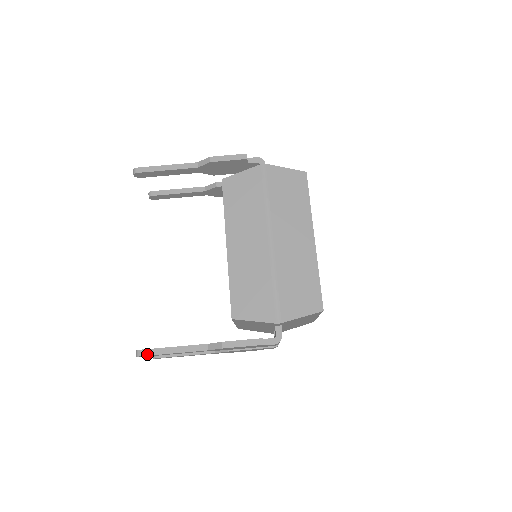
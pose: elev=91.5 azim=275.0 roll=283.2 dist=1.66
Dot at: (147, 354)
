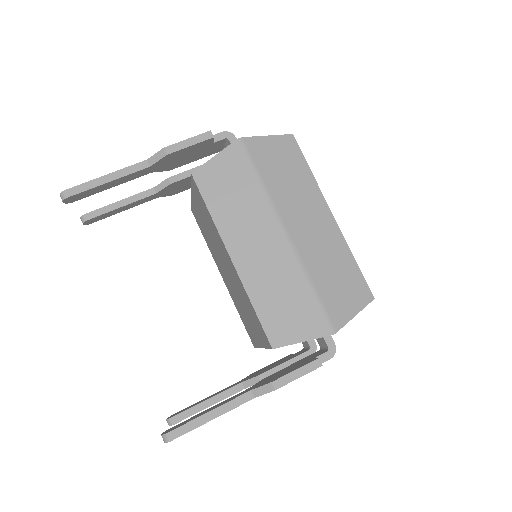
Dot at: (179, 435)
